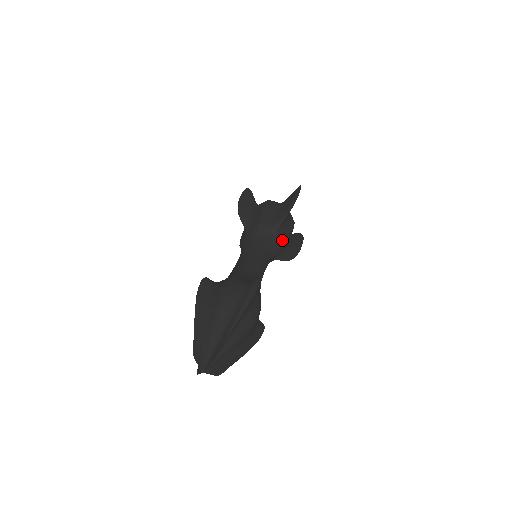
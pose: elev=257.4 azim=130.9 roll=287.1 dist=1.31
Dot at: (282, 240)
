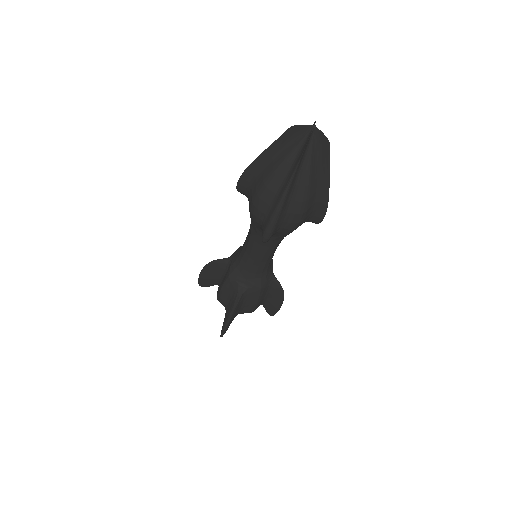
Dot at: occluded
